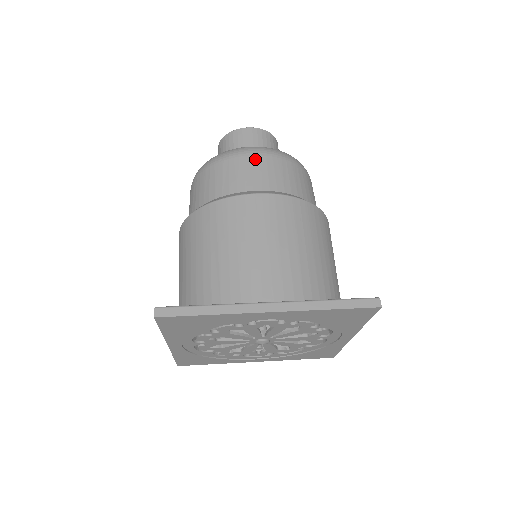
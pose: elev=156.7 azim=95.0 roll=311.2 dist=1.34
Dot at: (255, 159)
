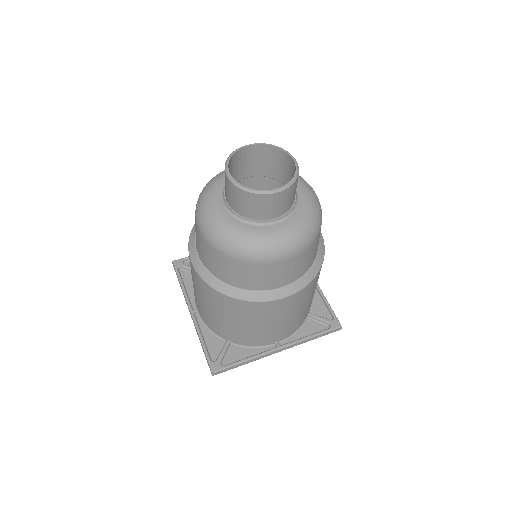
Dot at: (284, 264)
